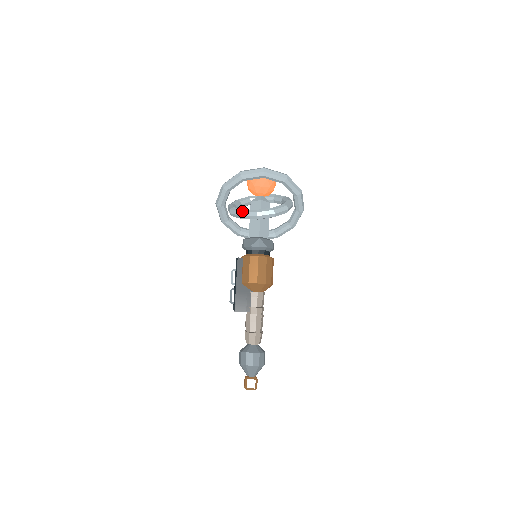
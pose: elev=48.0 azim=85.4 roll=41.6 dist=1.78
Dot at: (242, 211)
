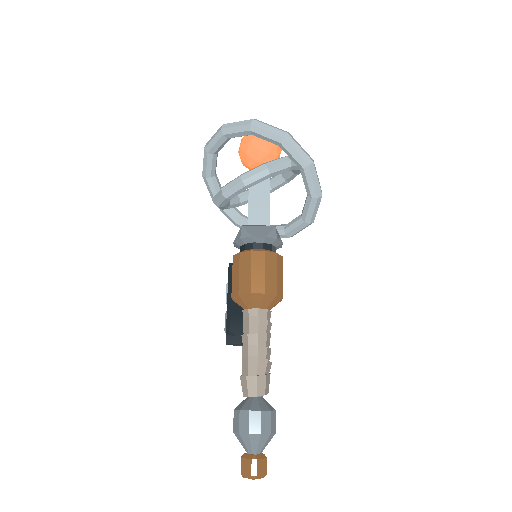
Dot at: (215, 195)
